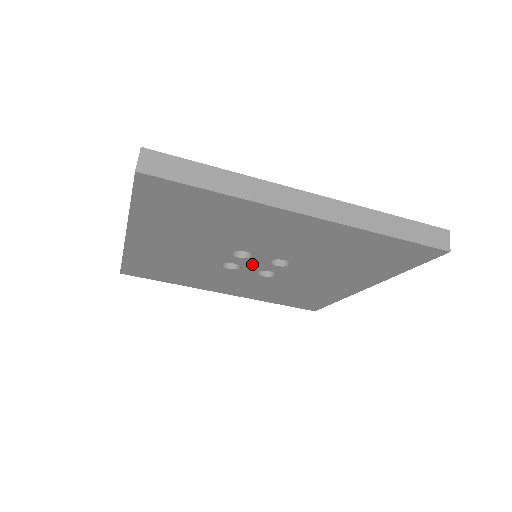
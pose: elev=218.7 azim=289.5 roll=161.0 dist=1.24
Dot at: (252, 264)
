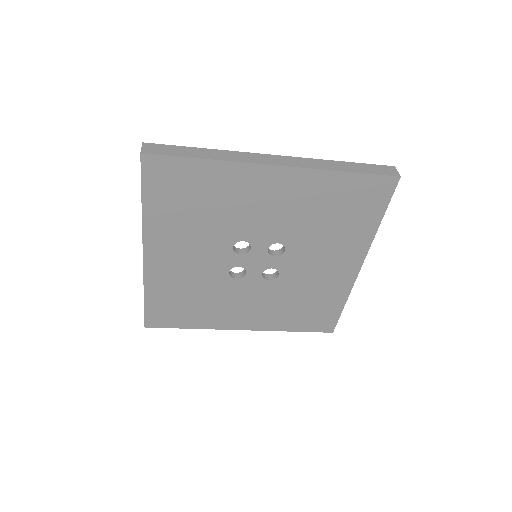
Dot at: (254, 262)
